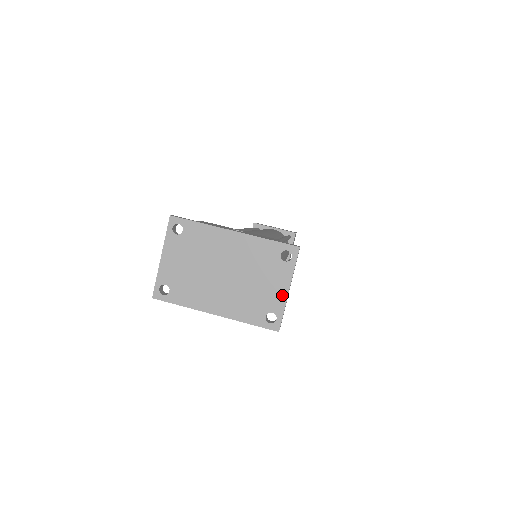
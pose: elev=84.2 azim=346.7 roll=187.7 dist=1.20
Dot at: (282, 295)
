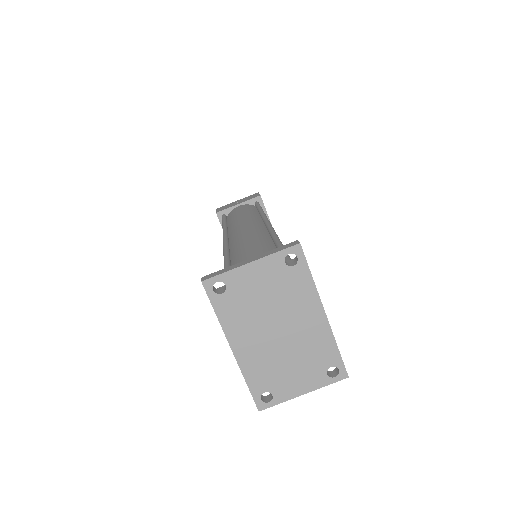
Dot at: (295, 392)
